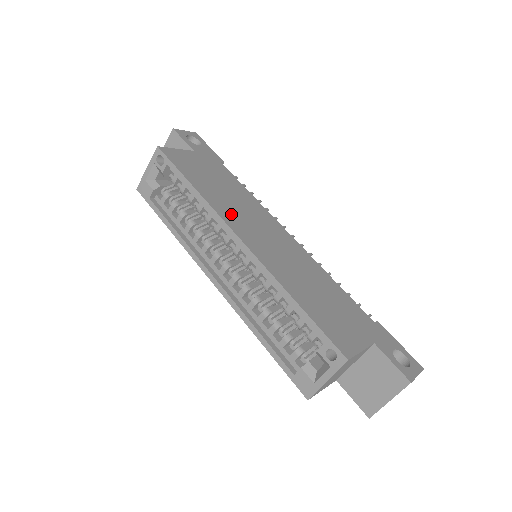
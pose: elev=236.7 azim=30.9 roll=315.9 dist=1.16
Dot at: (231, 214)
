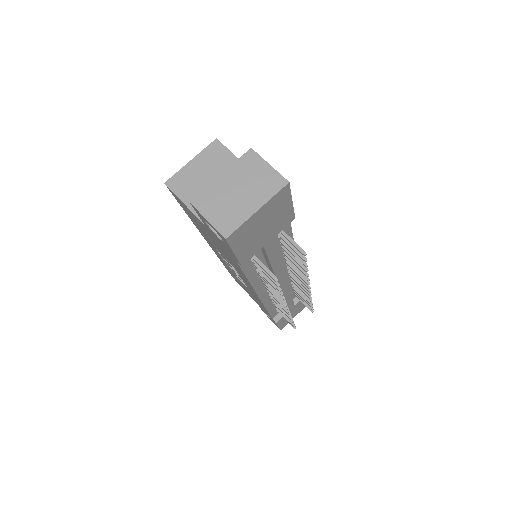
Dot at: occluded
